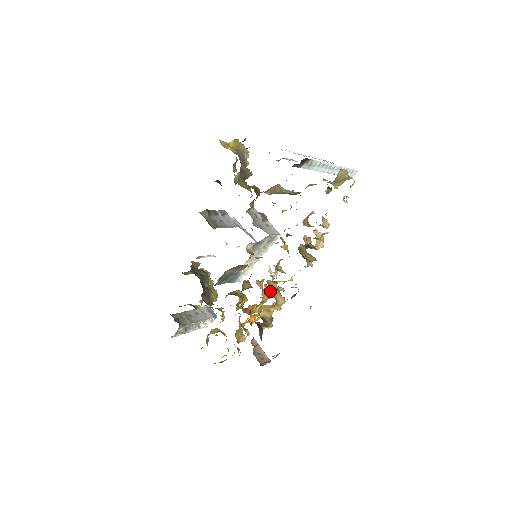
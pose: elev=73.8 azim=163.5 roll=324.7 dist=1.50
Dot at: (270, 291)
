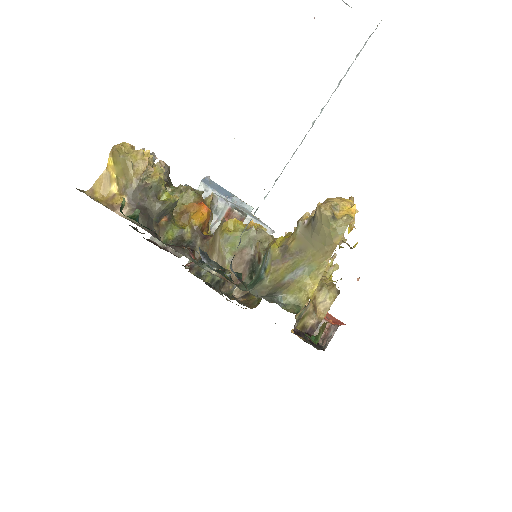
Dot at: occluded
